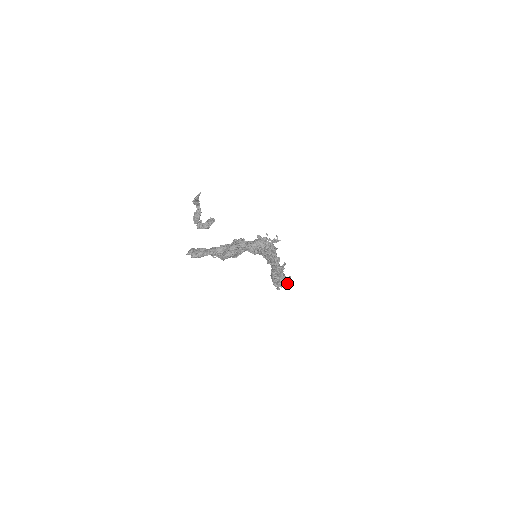
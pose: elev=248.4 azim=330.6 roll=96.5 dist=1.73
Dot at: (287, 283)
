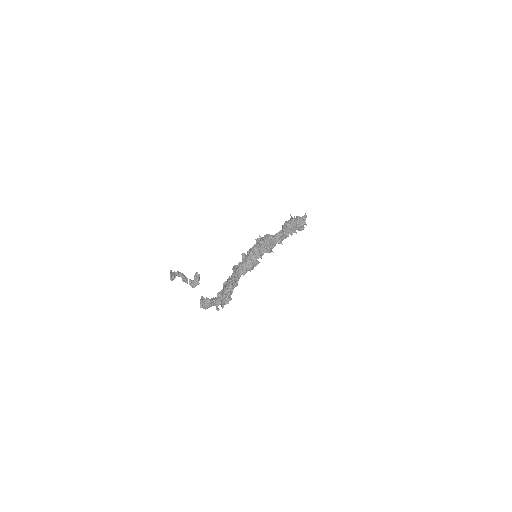
Dot at: (306, 224)
